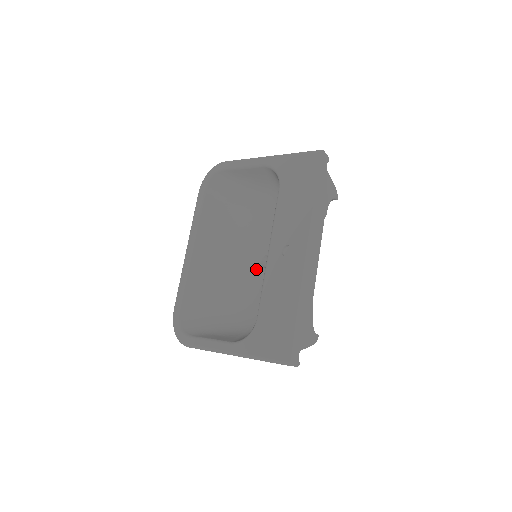
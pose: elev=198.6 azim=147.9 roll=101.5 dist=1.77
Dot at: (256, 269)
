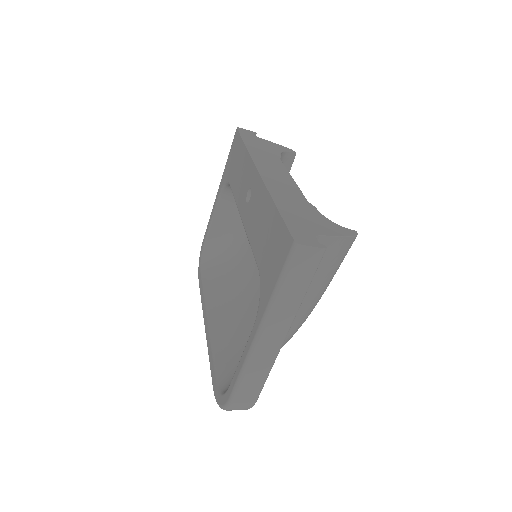
Dot at: occluded
